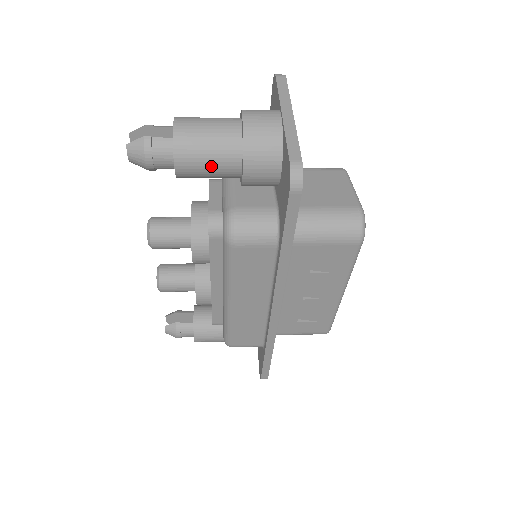
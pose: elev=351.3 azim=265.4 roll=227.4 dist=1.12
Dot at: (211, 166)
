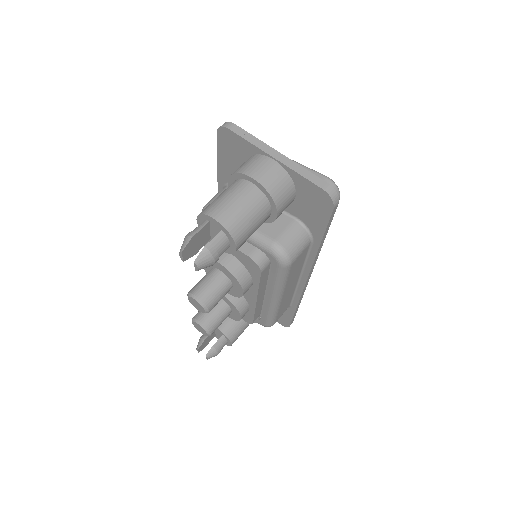
Dot at: (255, 228)
